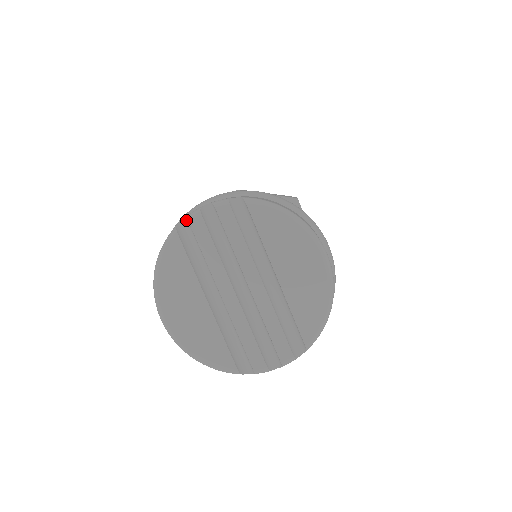
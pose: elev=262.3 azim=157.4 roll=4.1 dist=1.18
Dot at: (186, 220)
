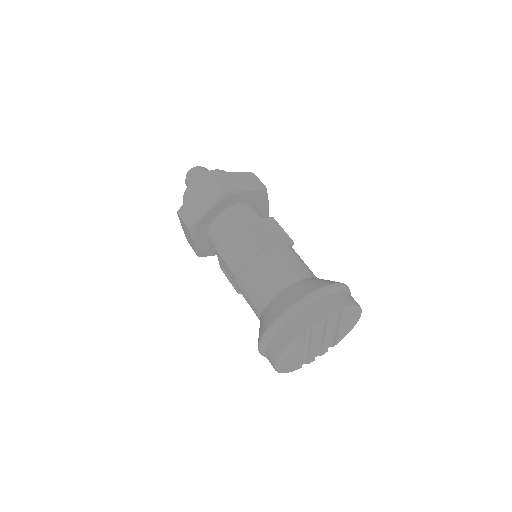
Dot at: (310, 329)
